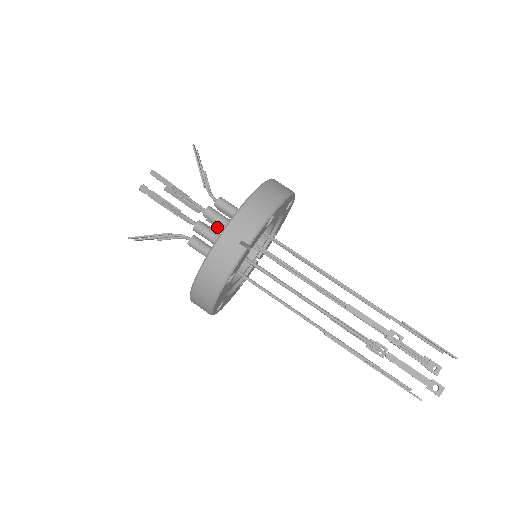
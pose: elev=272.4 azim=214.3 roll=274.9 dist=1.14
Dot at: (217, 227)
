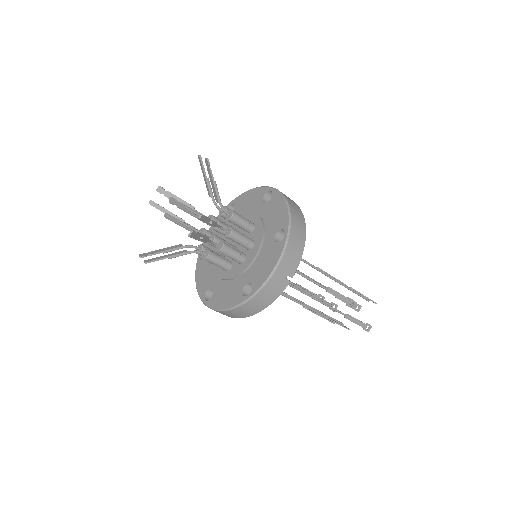
Dot at: occluded
